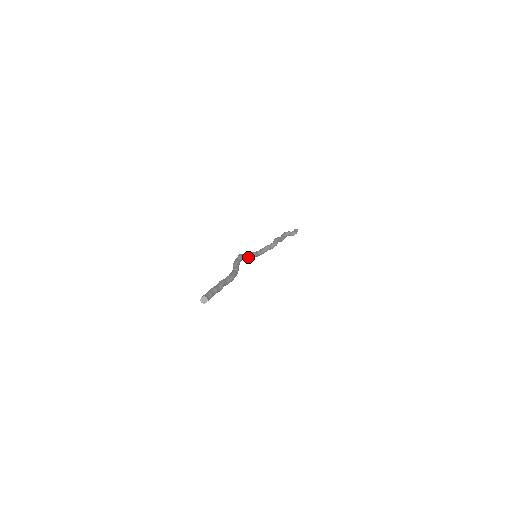
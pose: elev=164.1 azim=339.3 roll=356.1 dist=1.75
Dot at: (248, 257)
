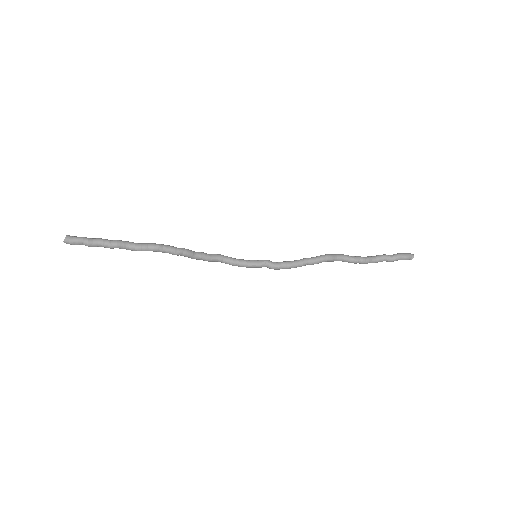
Dot at: (243, 260)
